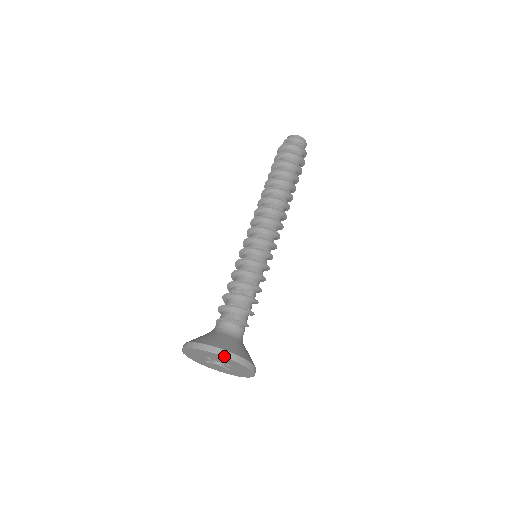
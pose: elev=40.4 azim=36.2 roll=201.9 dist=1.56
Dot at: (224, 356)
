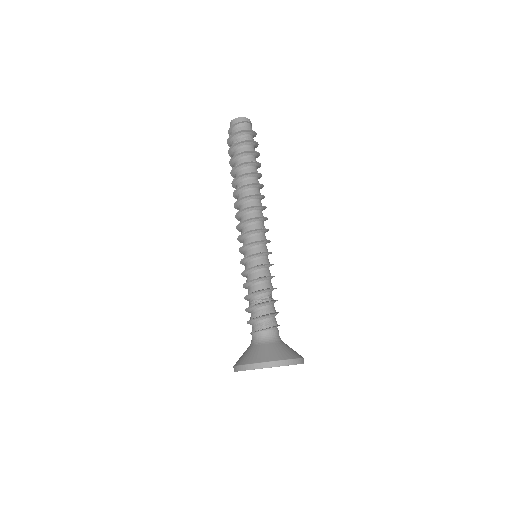
Dot at: occluded
